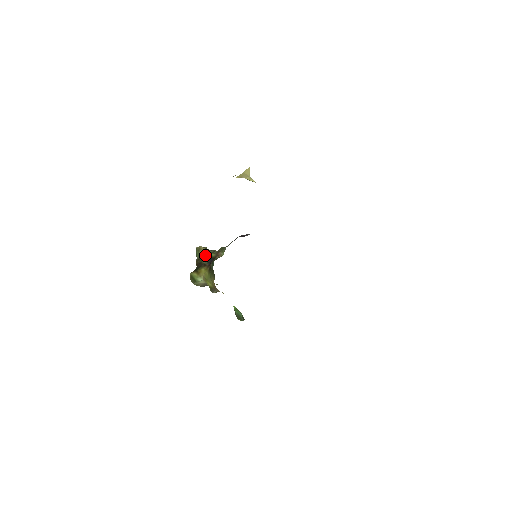
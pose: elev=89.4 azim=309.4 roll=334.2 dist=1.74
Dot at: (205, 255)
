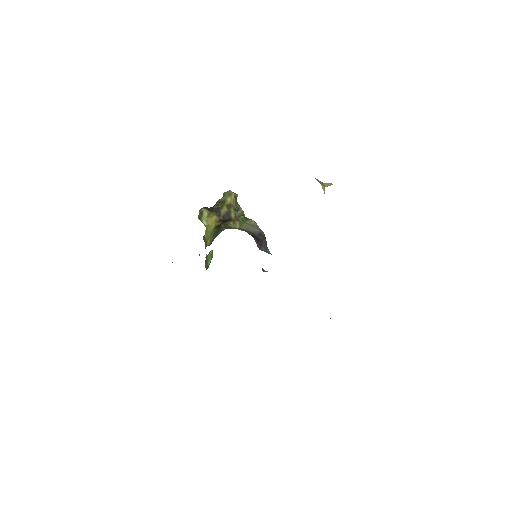
Dot at: (228, 206)
